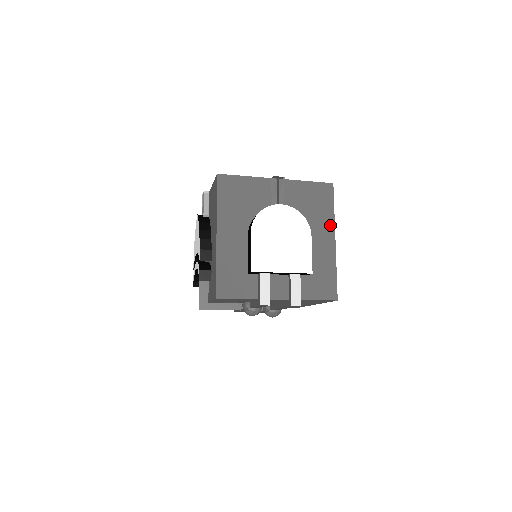
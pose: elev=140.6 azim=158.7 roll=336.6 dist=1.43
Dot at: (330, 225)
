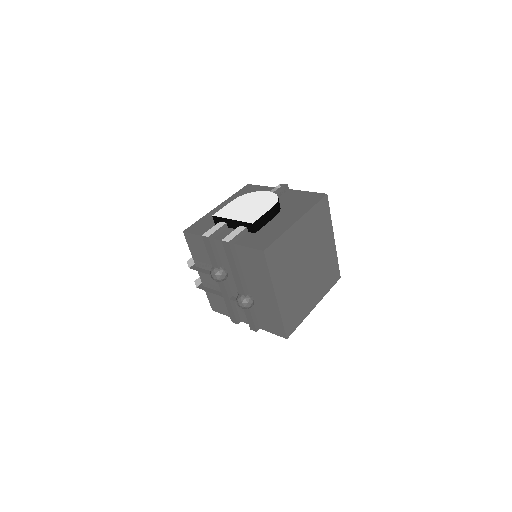
Dot at: (302, 212)
